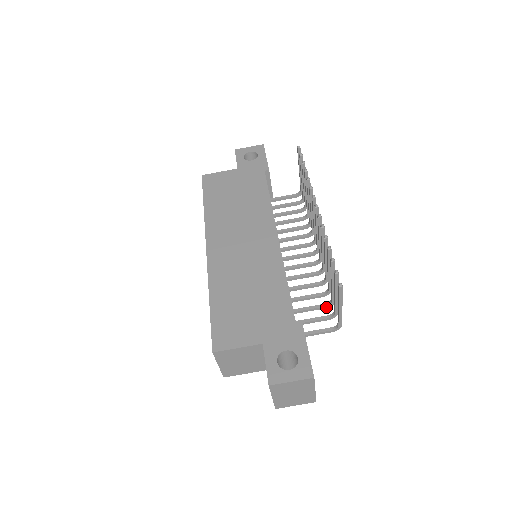
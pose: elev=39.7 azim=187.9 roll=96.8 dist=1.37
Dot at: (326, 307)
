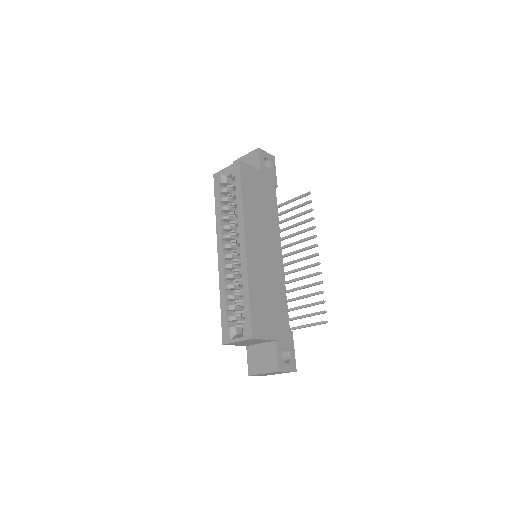
Dot at: occluded
